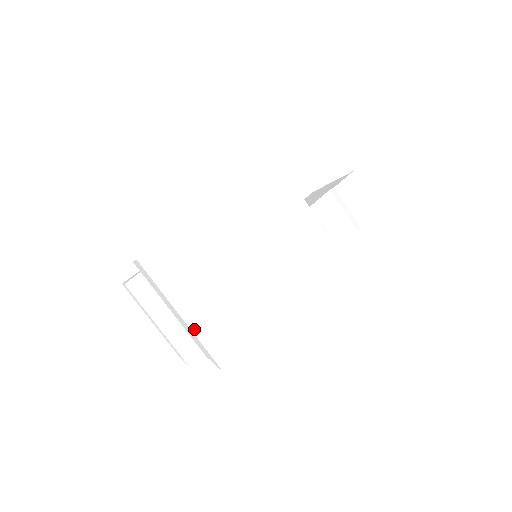
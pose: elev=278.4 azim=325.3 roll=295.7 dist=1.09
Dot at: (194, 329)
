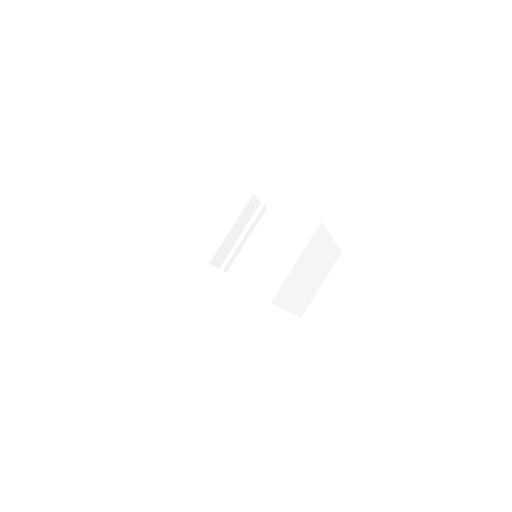
Dot at: (290, 273)
